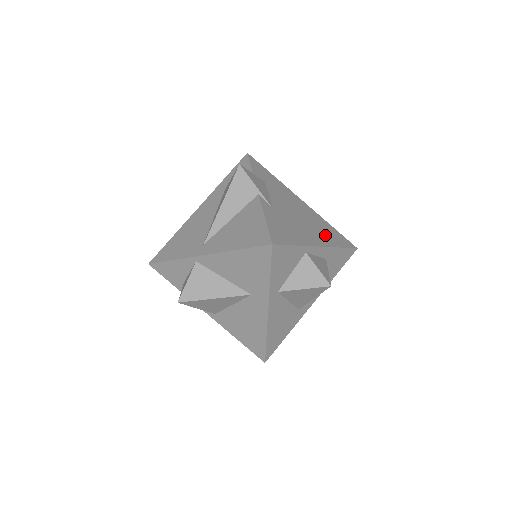
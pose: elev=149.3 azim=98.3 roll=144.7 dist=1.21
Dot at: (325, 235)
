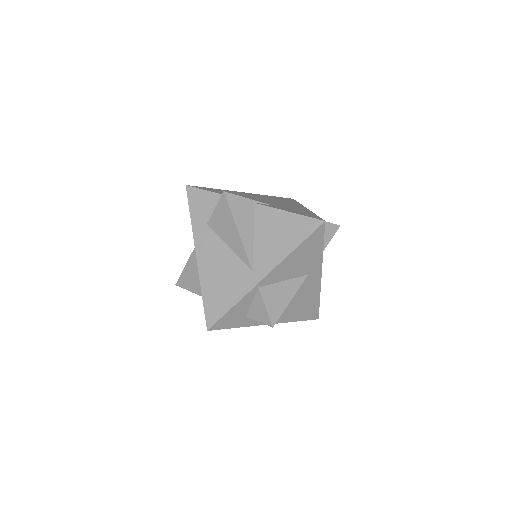
Dot at: (288, 202)
